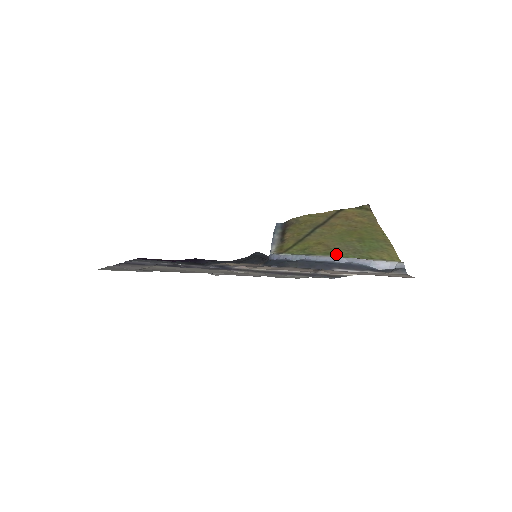
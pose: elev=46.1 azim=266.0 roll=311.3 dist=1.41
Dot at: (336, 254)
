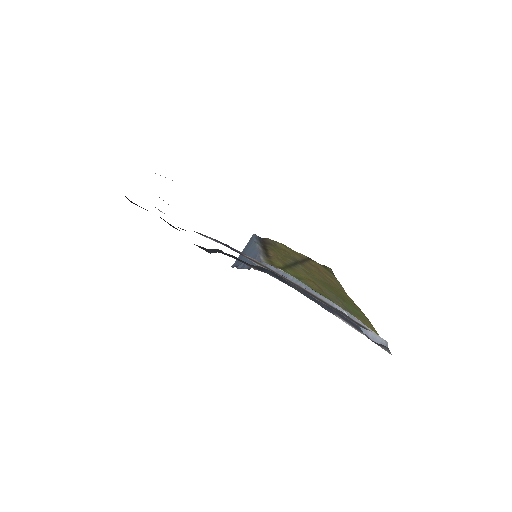
Dot at: (331, 300)
